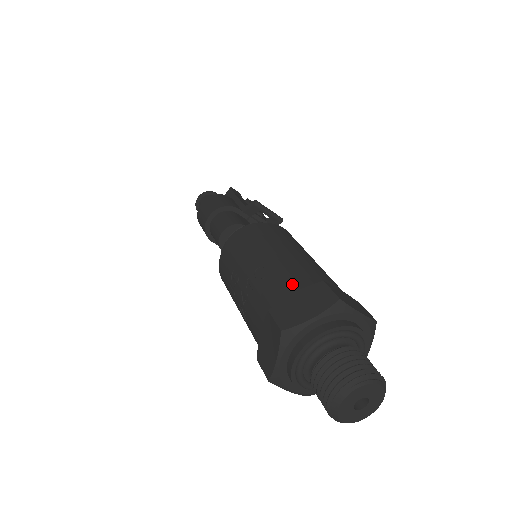
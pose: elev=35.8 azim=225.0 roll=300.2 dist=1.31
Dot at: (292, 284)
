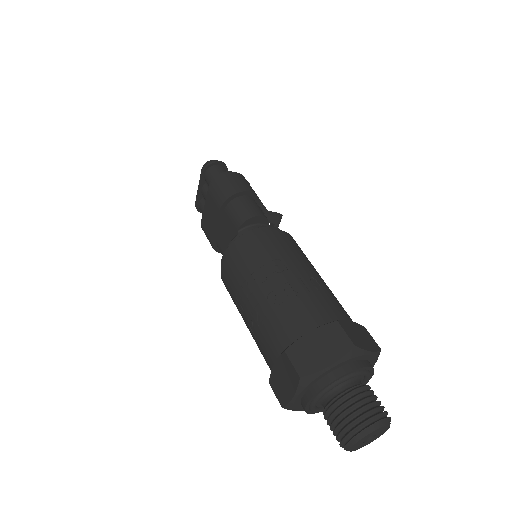
Dot at: (345, 312)
